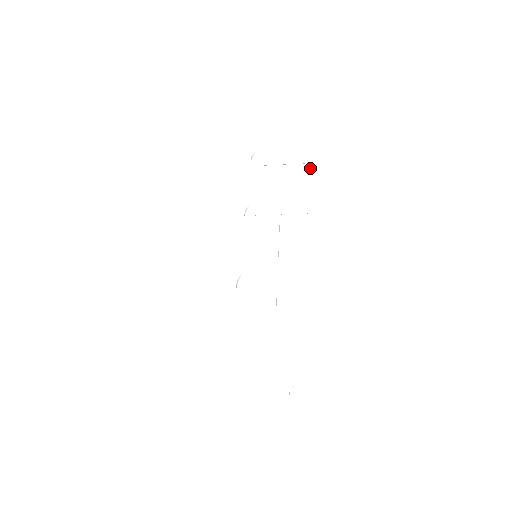
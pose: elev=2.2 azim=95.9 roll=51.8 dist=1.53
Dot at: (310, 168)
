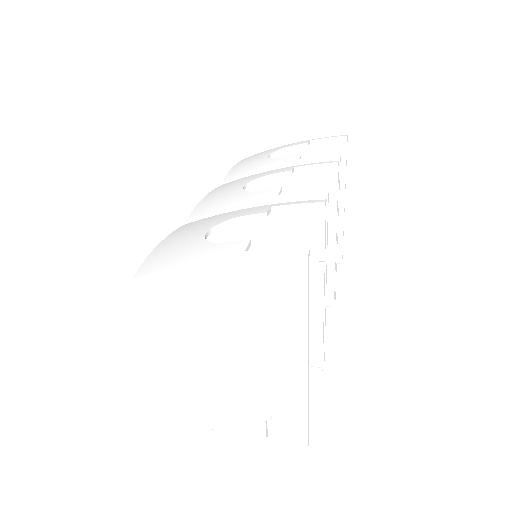
Dot at: (332, 155)
